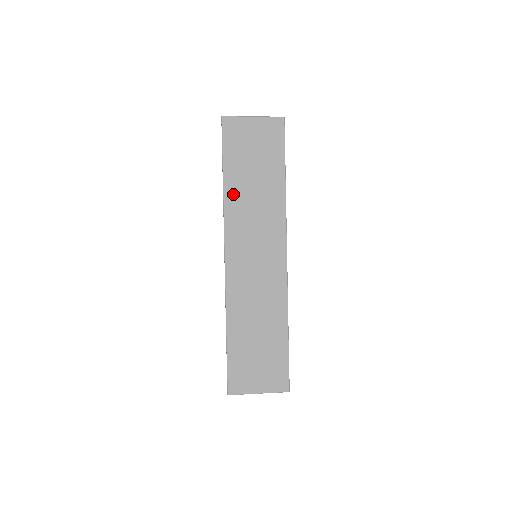
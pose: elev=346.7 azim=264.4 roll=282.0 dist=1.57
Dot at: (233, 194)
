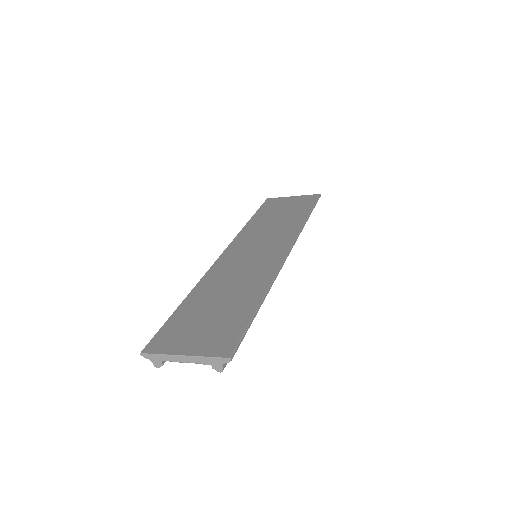
Dot at: (254, 225)
